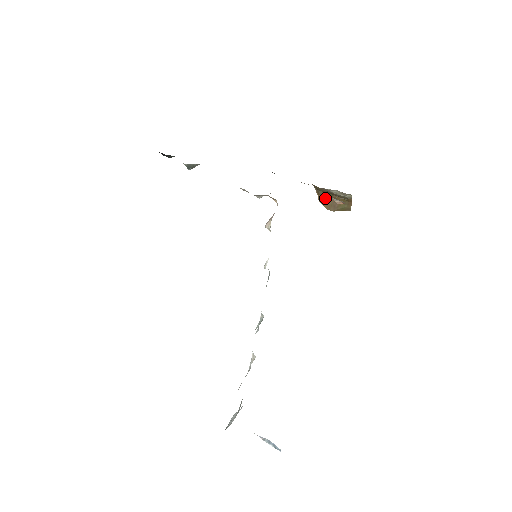
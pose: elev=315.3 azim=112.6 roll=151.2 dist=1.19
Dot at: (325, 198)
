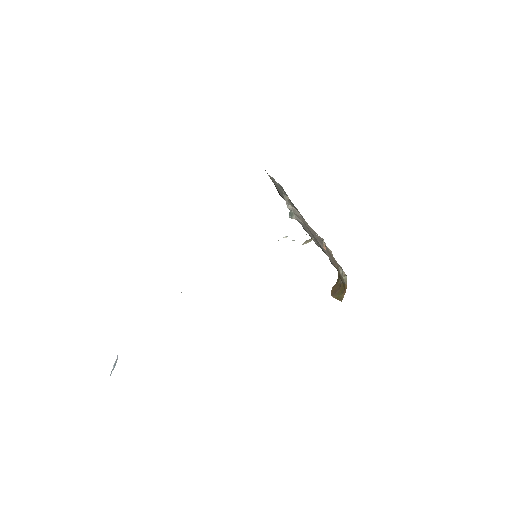
Dot at: (337, 285)
